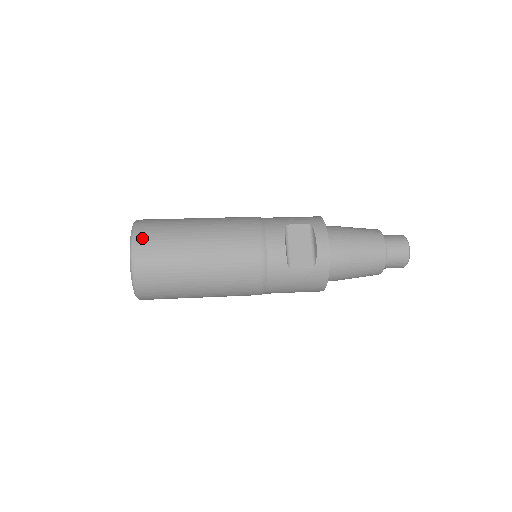
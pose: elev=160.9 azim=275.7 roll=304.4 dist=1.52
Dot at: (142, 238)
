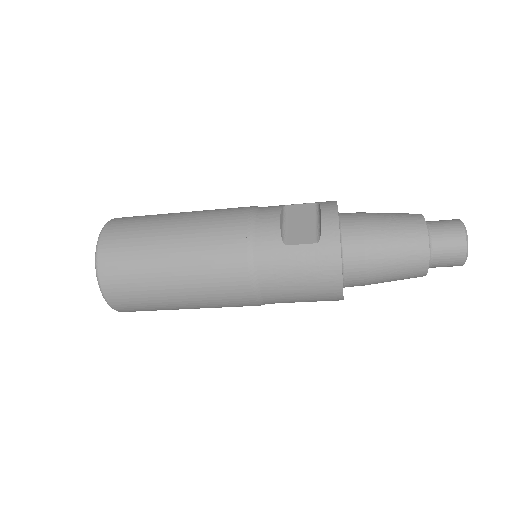
Dot at: (116, 223)
